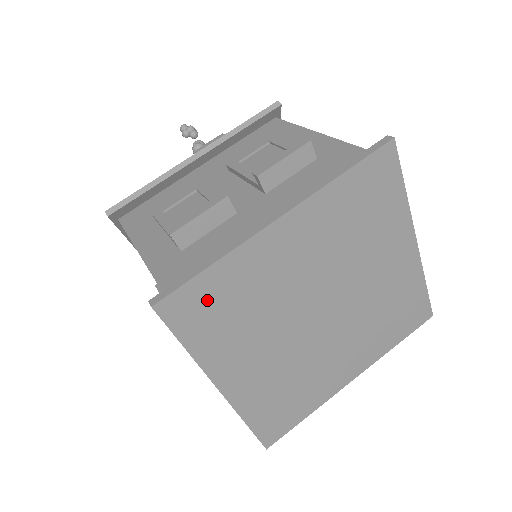
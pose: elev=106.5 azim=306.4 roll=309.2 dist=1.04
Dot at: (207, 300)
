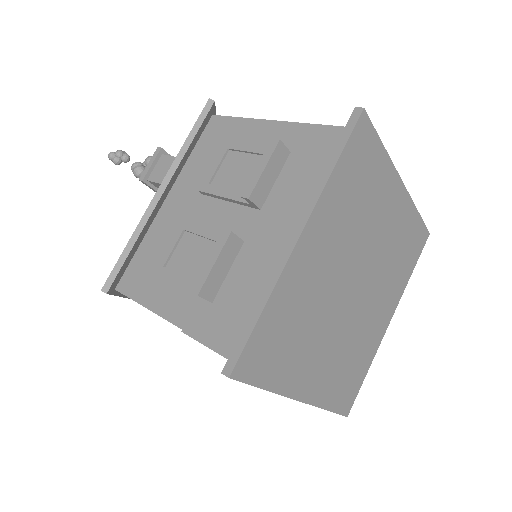
Dot at: (268, 341)
